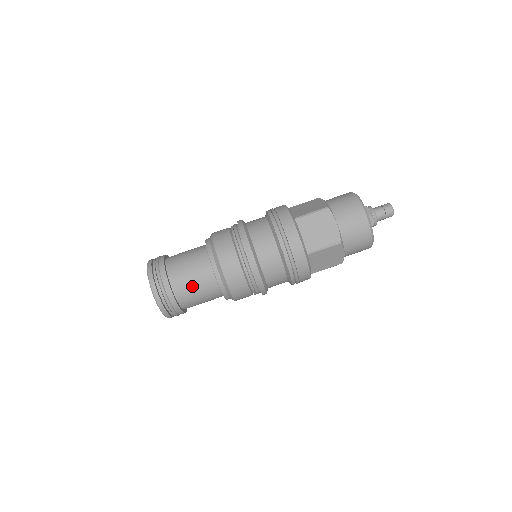
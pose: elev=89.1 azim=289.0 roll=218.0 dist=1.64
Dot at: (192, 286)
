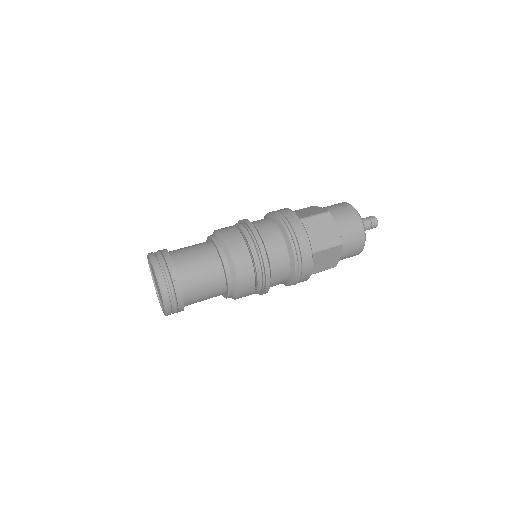
Dot at: (190, 253)
